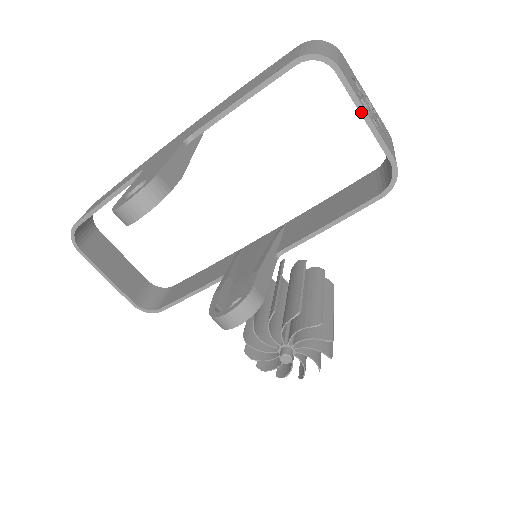
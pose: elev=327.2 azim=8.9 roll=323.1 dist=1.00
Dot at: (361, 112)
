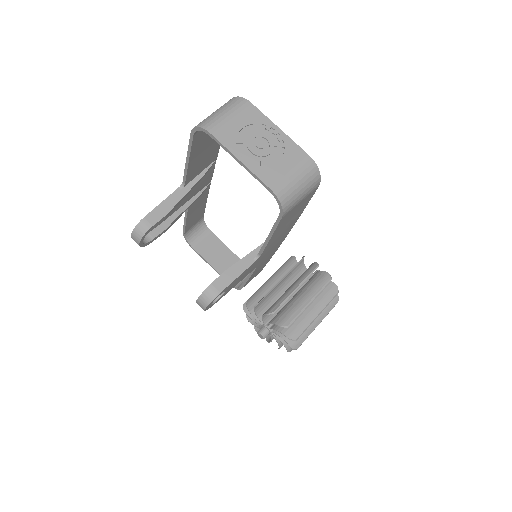
Dot at: (235, 159)
